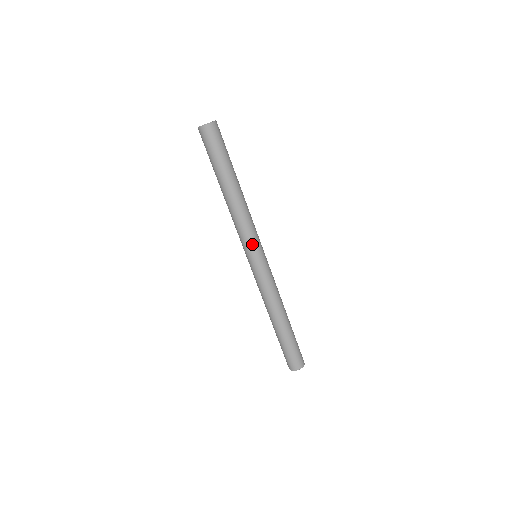
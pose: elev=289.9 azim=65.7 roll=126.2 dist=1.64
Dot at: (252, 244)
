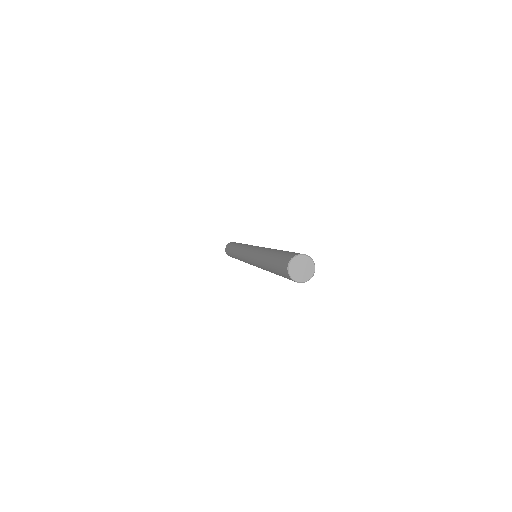
Dot at: occluded
